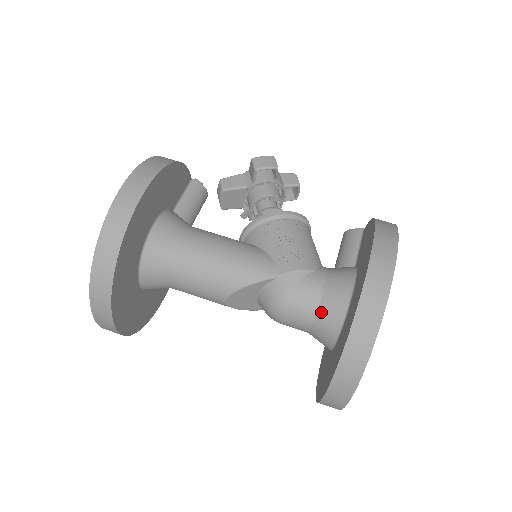
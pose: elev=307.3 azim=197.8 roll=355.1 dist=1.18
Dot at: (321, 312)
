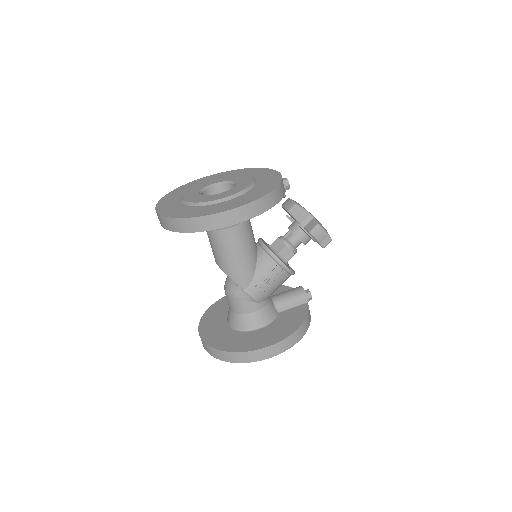
Dot at: (238, 316)
